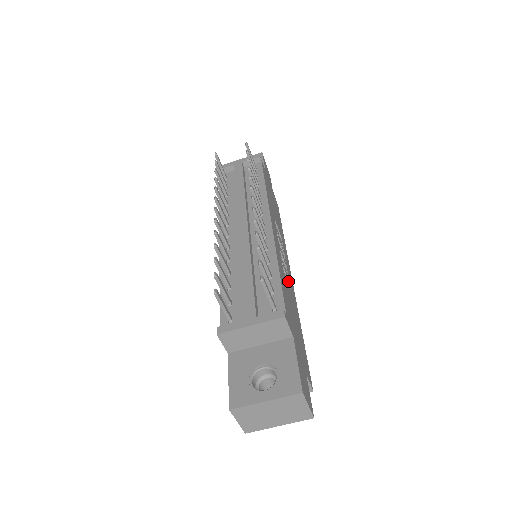
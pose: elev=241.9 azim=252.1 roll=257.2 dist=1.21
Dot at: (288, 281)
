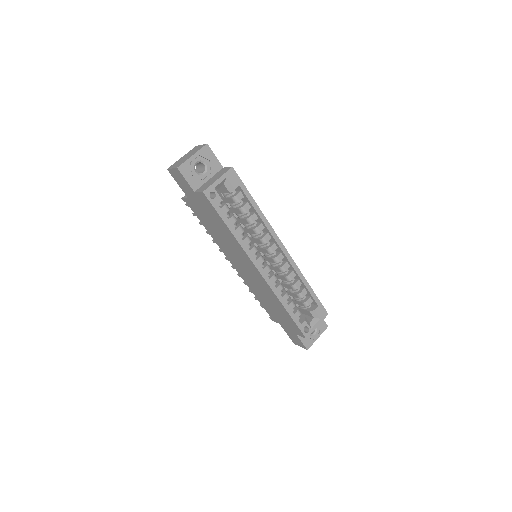
Dot at: occluded
